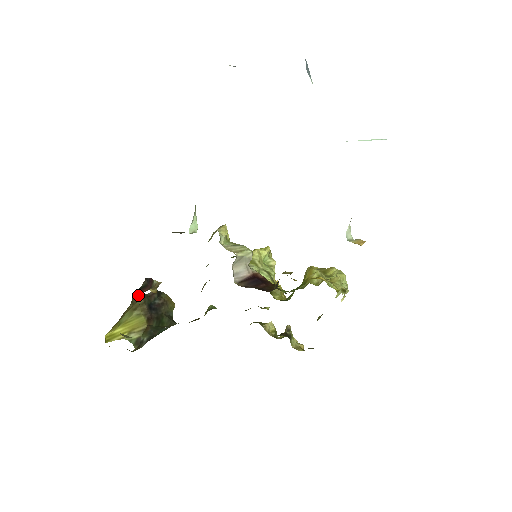
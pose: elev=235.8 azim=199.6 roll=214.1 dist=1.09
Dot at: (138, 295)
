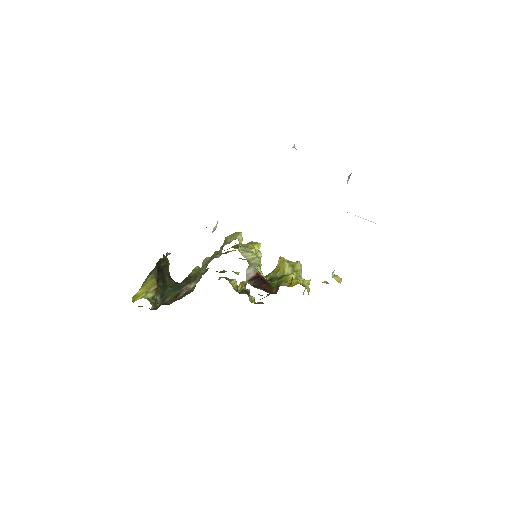
Dot at: occluded
